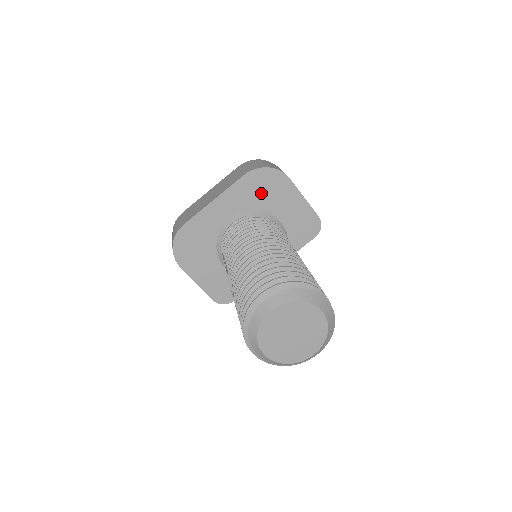
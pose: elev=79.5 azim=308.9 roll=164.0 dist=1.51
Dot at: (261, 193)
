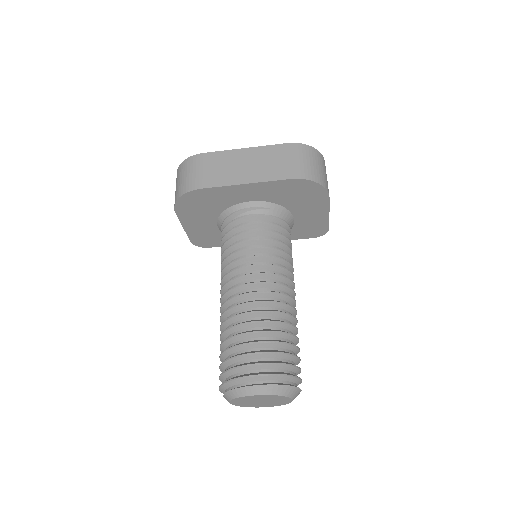
Dot at: (294, 196)
